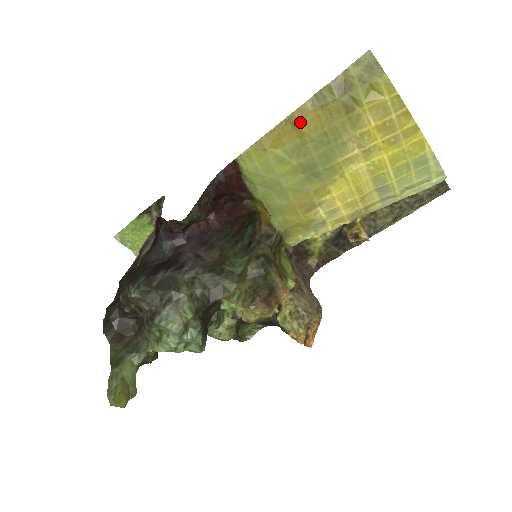
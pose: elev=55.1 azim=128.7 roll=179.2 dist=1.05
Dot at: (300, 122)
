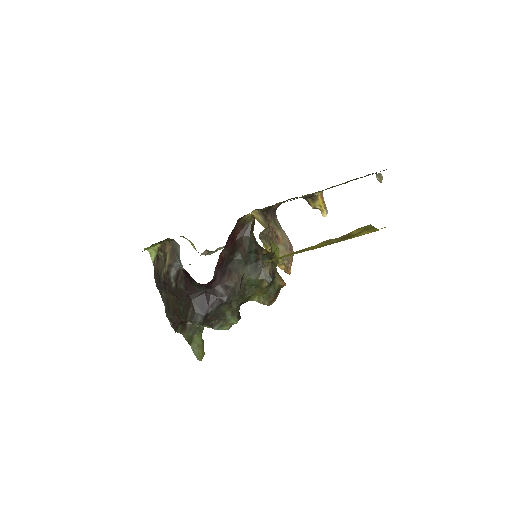
Dot at: (310, 249)
